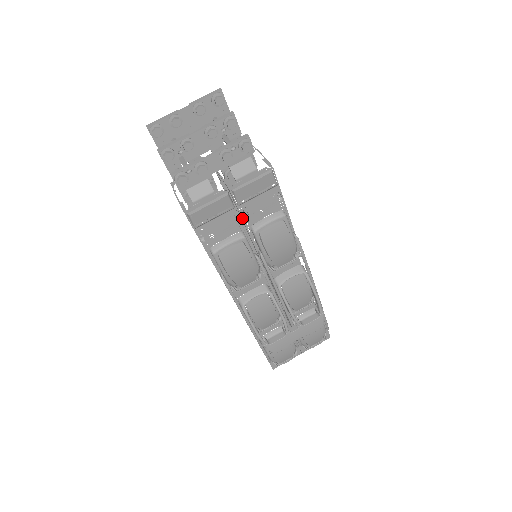
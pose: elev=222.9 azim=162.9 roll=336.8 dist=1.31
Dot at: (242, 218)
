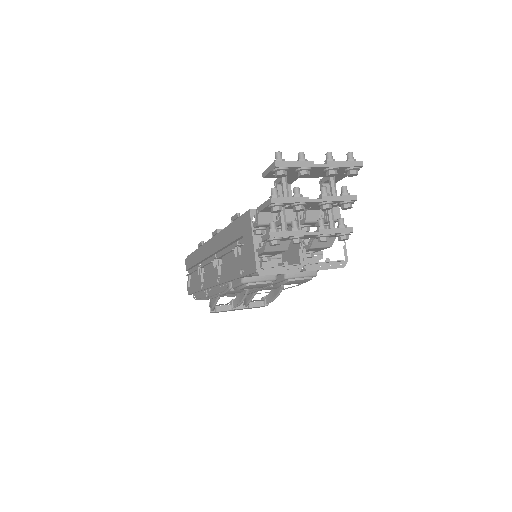
Dot at: occluded
